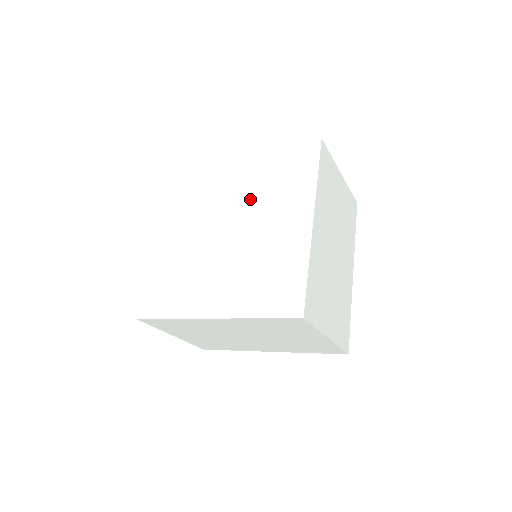
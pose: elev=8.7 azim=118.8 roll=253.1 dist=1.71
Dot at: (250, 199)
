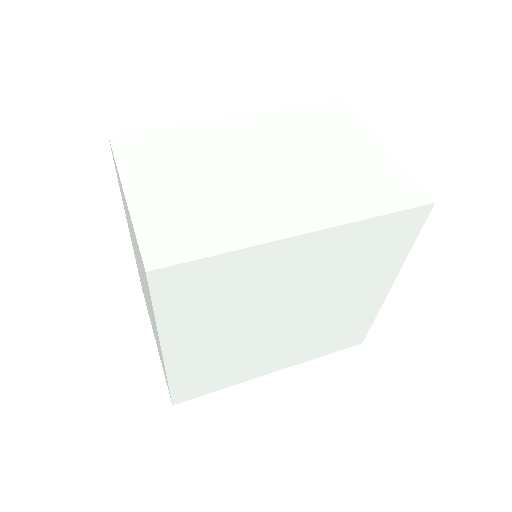
Dot at: (319, 285)
